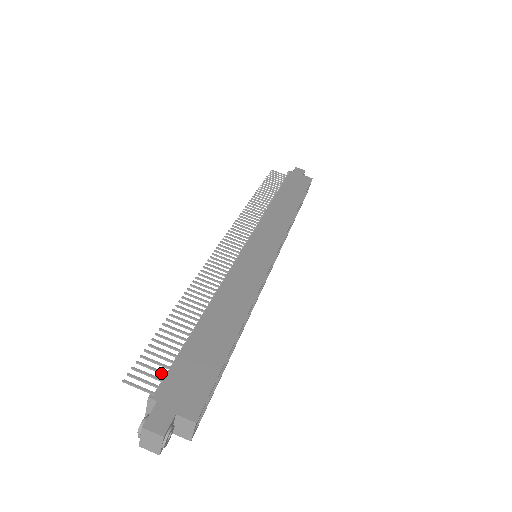
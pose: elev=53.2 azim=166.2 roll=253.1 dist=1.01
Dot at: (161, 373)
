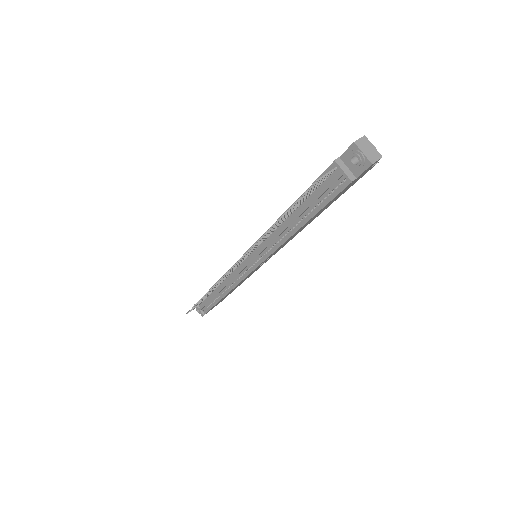
Dot at: (320, 182)
